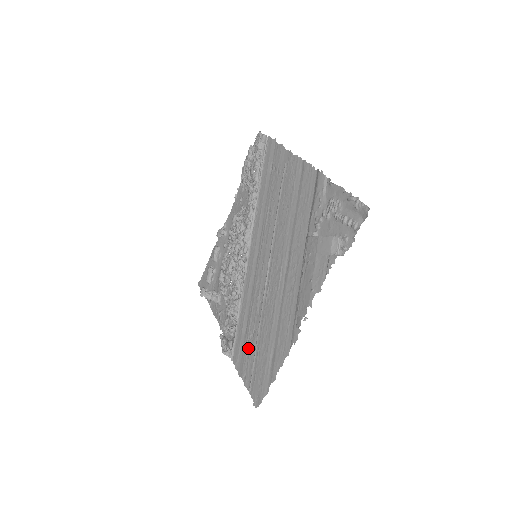
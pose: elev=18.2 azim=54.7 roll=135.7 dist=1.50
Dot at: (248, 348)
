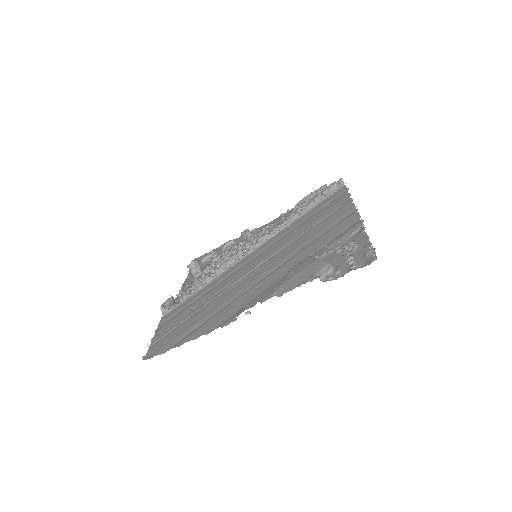
Dot at: (183, 314)
